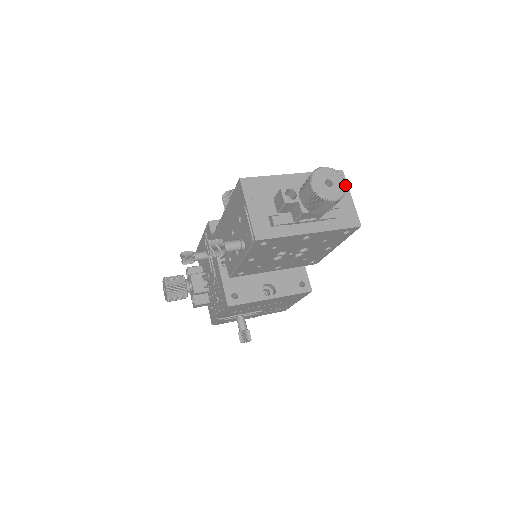
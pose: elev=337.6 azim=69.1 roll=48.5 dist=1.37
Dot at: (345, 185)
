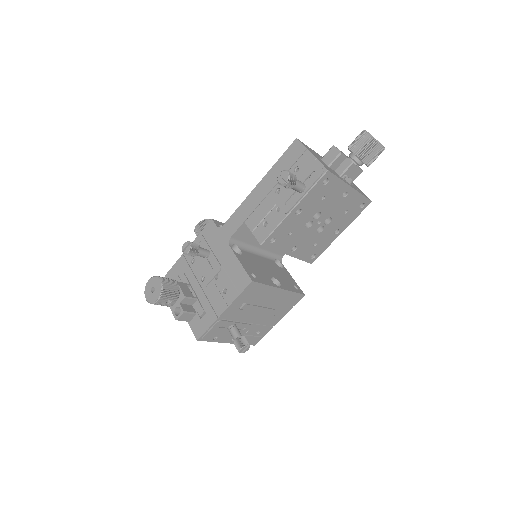
Dot at: occluded
